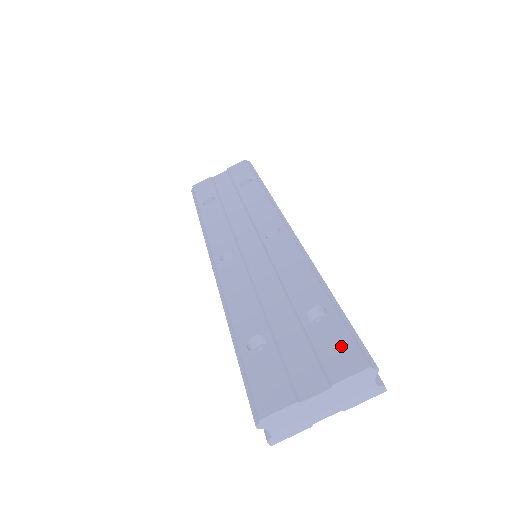
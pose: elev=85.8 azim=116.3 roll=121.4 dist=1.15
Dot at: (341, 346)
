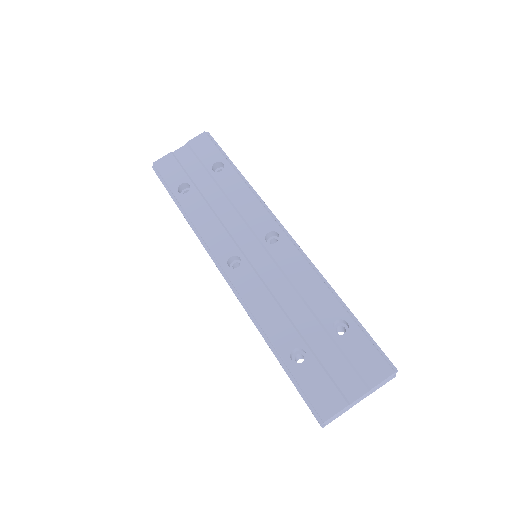
Dot at: (369, 356)
